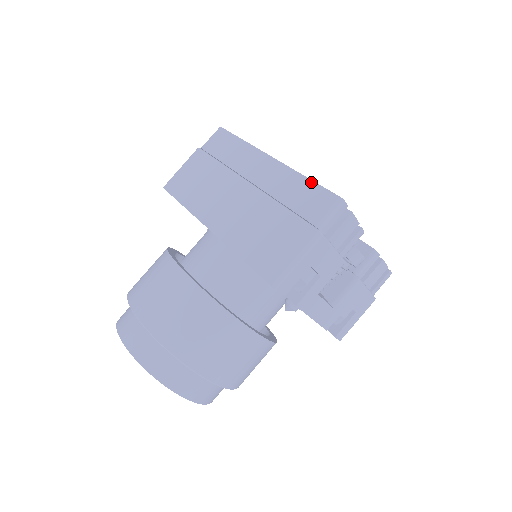
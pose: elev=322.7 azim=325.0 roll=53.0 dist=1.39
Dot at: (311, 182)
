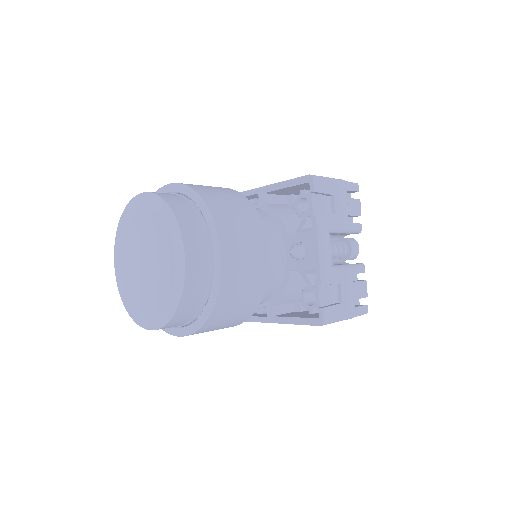
Dot at: occluded
